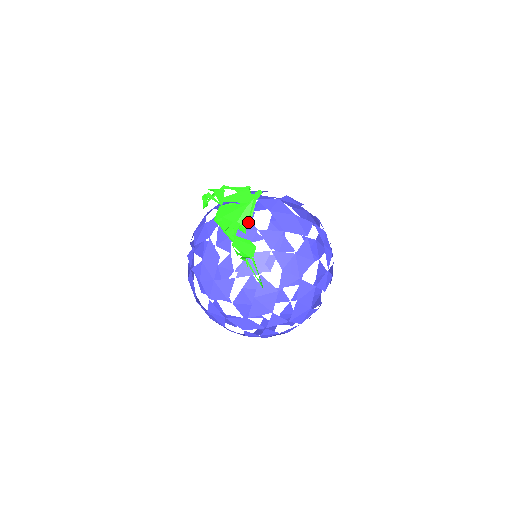
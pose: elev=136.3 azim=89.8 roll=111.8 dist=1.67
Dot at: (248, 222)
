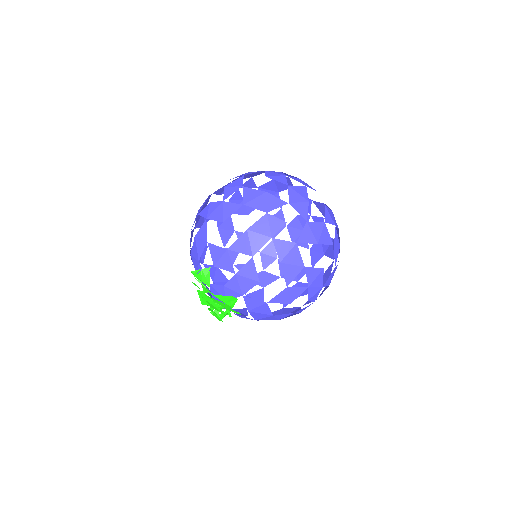
Dot at: occluded
